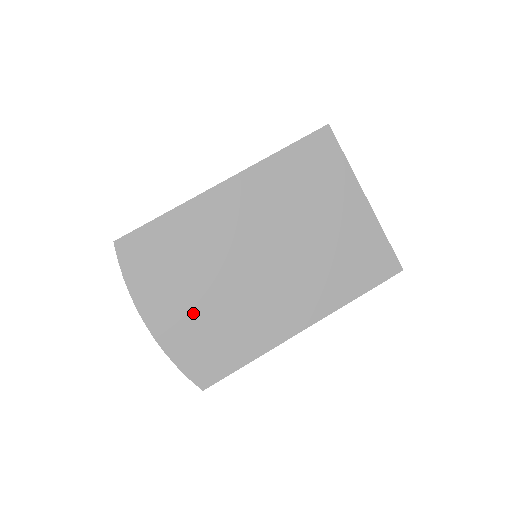
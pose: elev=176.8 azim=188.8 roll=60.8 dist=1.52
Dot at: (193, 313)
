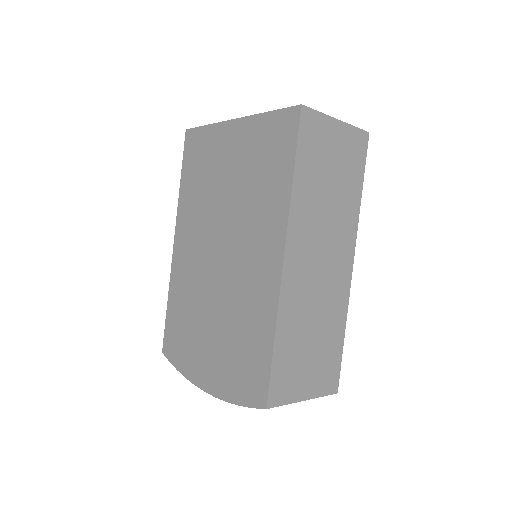
Dot at: (217, 348)
